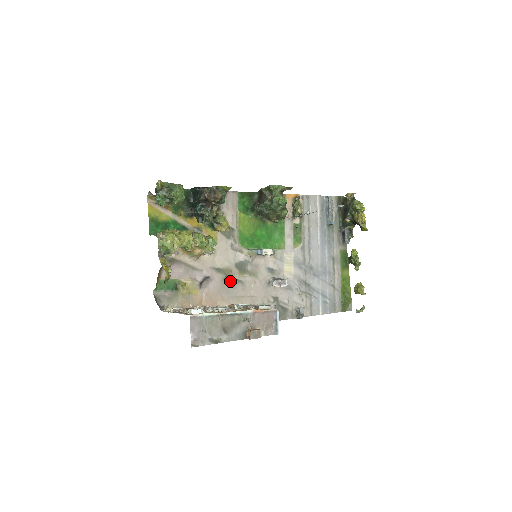
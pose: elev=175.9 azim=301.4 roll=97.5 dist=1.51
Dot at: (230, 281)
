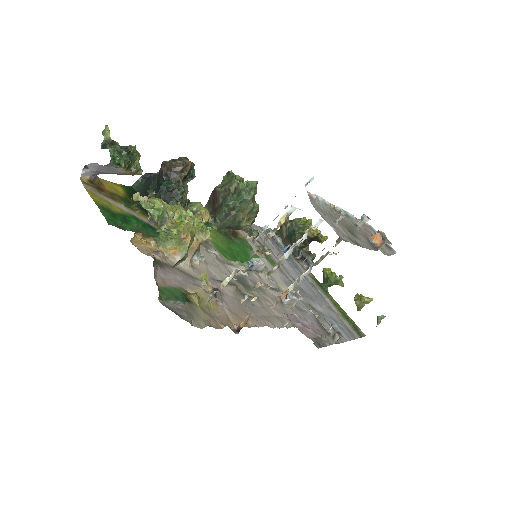
Dot at: (243, 296)
